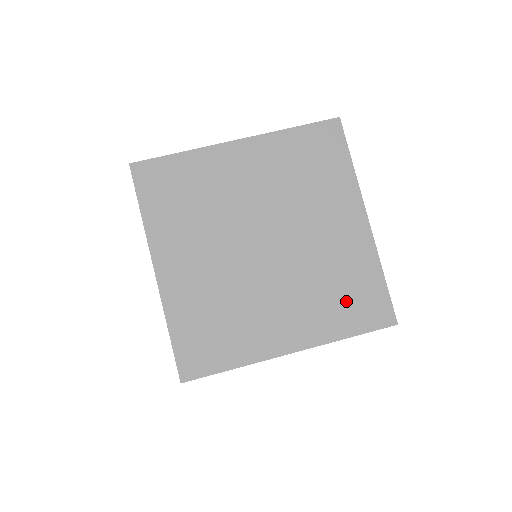
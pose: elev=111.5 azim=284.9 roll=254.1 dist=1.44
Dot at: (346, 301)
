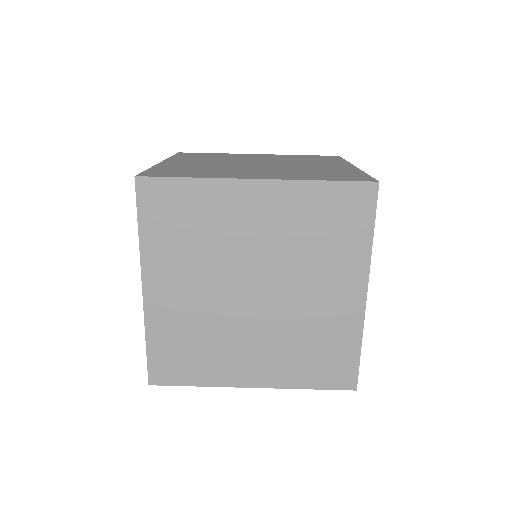
Dot at: (316, 360)
